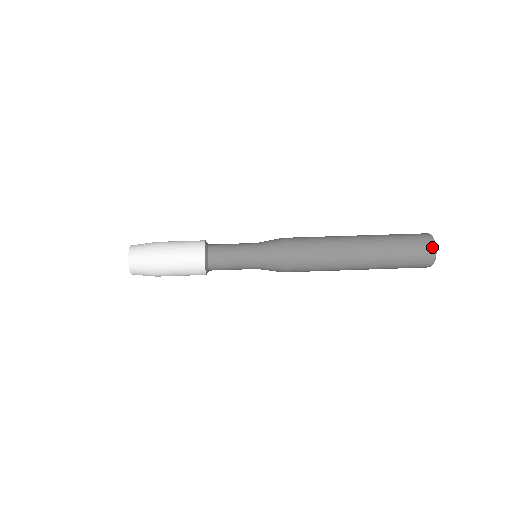
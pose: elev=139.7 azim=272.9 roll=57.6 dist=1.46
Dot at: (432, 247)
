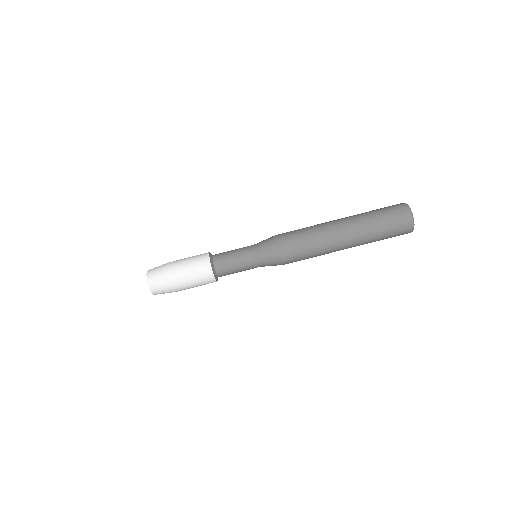
Dot at: (410, 229)
